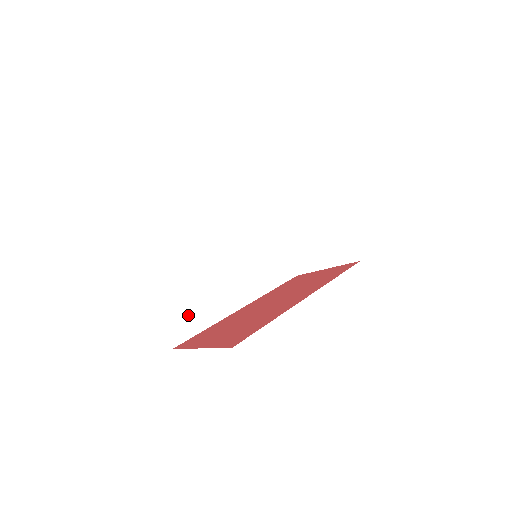
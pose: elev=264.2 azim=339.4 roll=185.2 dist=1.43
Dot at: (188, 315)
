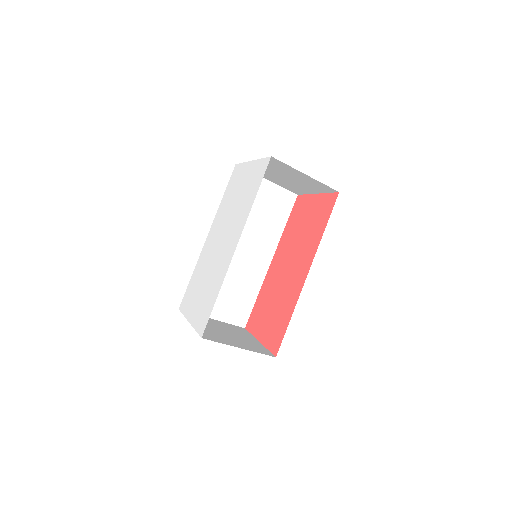
Dot at: (240, 304)
